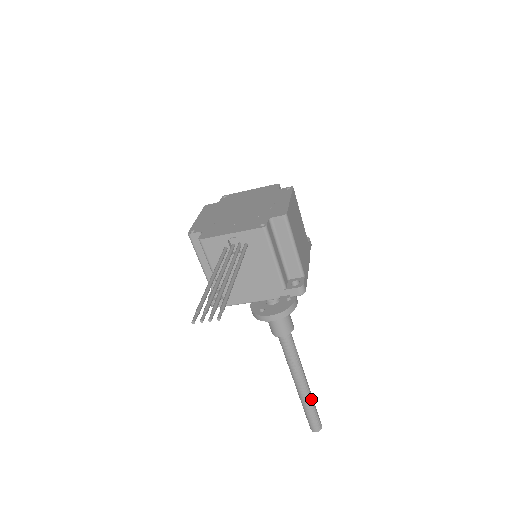
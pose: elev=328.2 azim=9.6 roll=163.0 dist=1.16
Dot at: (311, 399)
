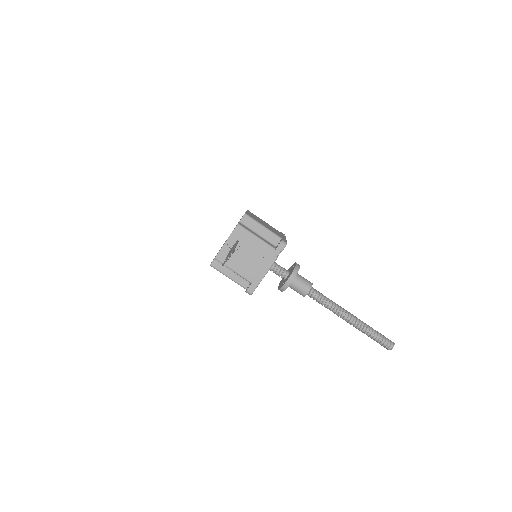
Dot at: (367, 326)
